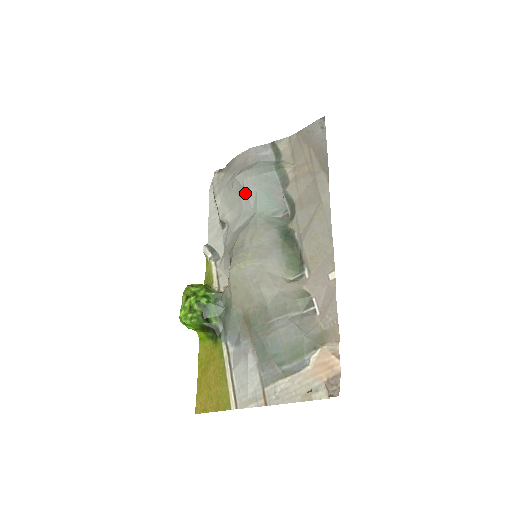
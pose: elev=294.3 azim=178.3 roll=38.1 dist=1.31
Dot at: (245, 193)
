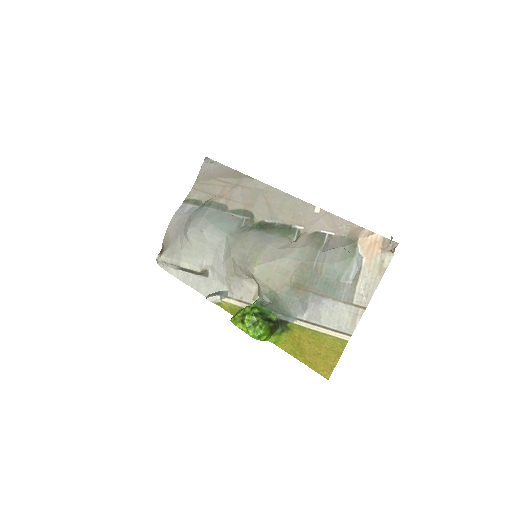
Dot at: (206, 233)
